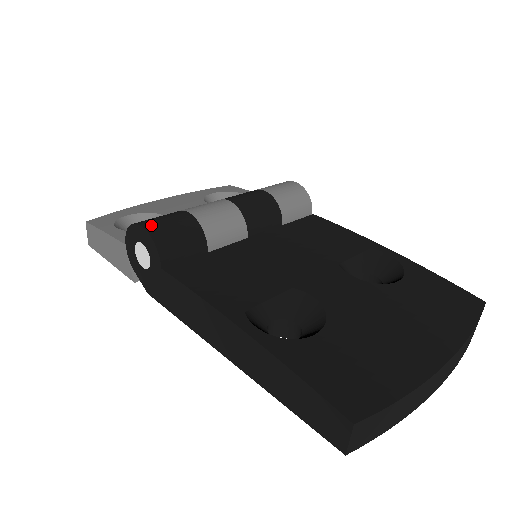
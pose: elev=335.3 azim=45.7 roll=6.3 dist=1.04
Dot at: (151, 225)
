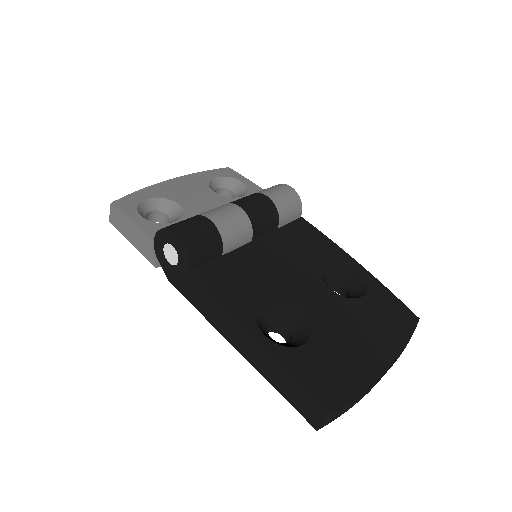
Dot at: (183, 234)
